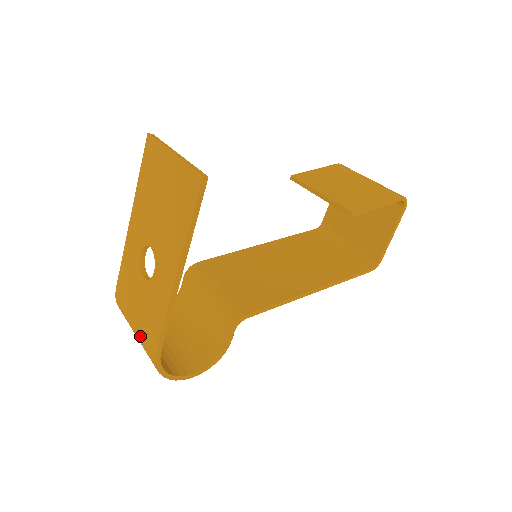
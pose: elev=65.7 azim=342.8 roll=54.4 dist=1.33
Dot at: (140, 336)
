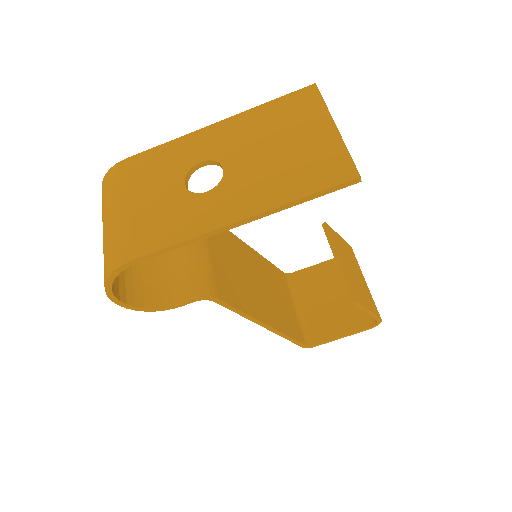
Dot at: (122, 226)
